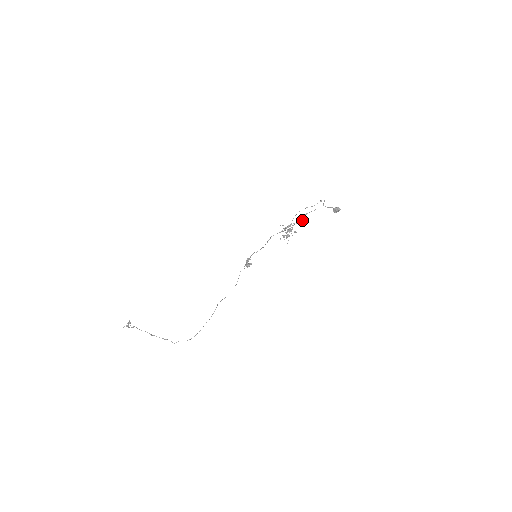
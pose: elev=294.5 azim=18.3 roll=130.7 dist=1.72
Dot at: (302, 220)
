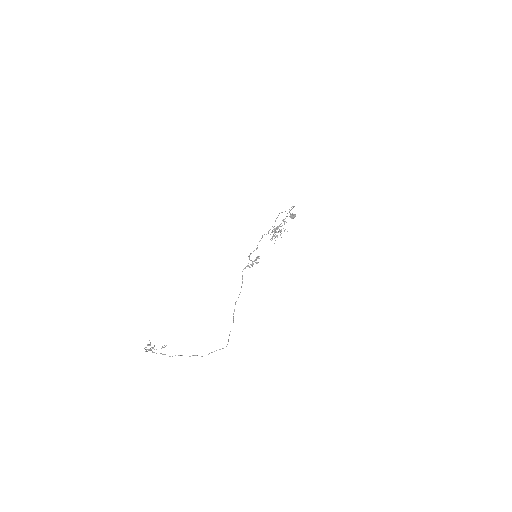
Dot at: occluded
